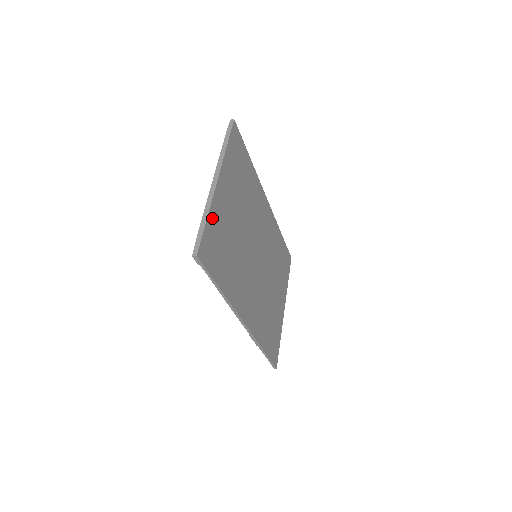
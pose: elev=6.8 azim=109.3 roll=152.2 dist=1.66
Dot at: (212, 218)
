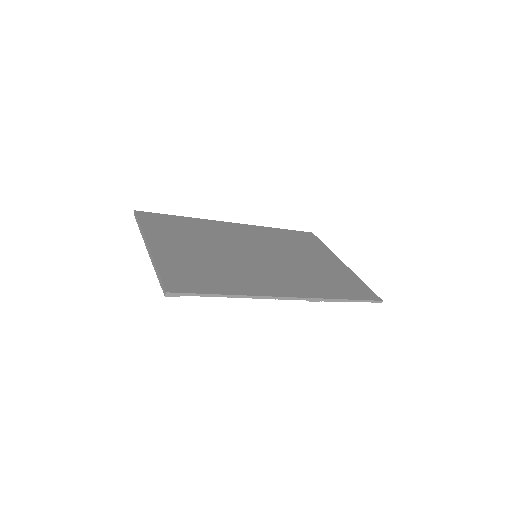
Dot at: (164, 266)
